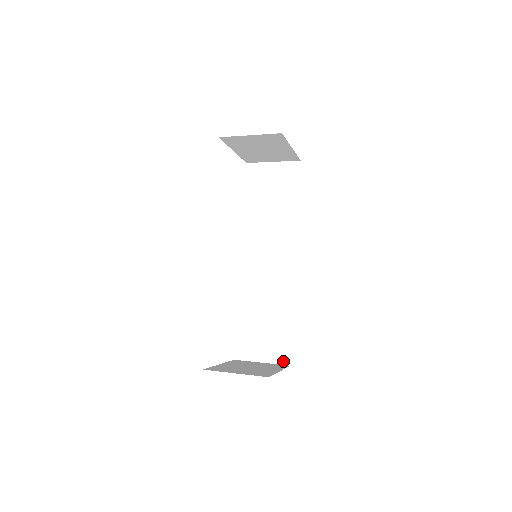
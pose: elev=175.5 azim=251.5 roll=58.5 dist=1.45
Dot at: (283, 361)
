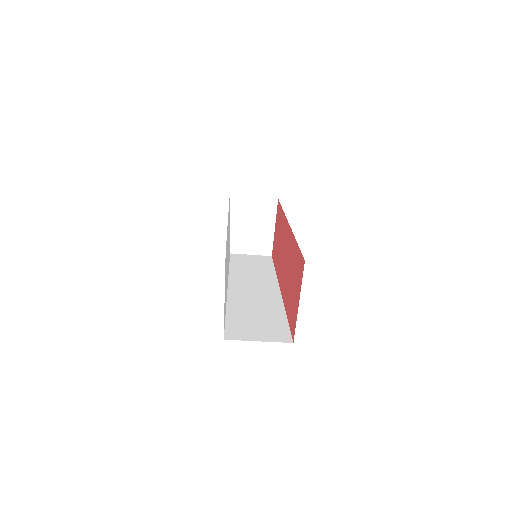
Dot at: (284, 340)
